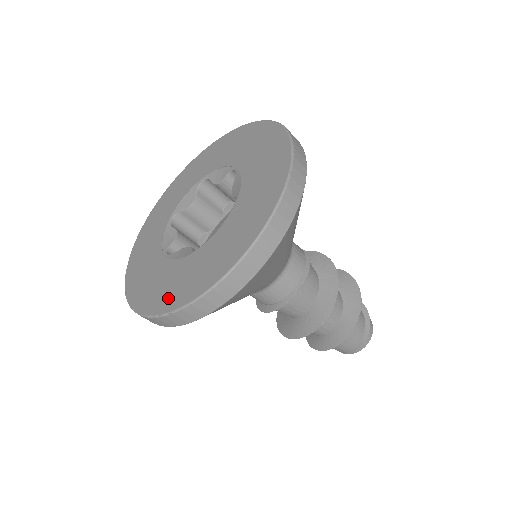
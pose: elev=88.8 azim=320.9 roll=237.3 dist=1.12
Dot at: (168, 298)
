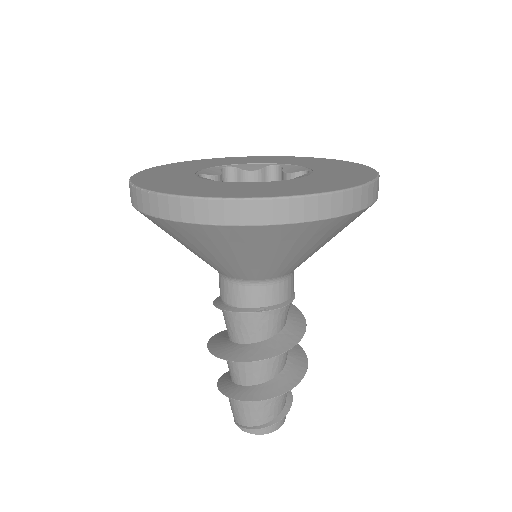
Dot at: (166, 187)
